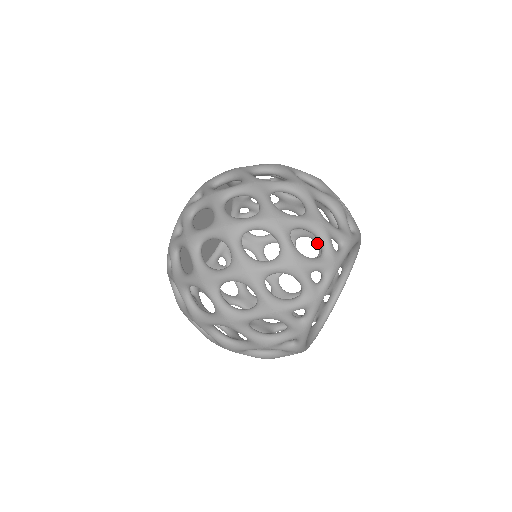
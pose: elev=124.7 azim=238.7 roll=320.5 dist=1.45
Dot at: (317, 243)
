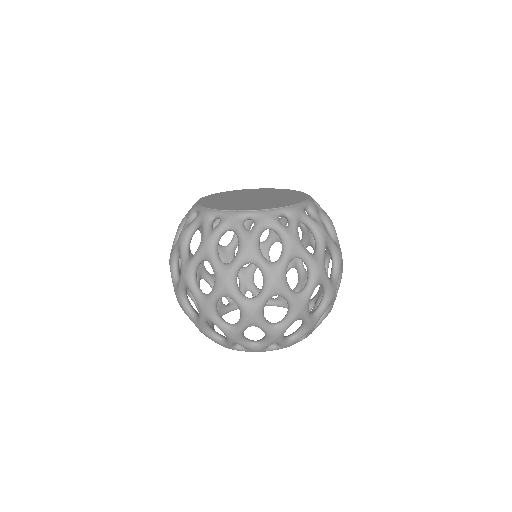
Dot at: occluded
